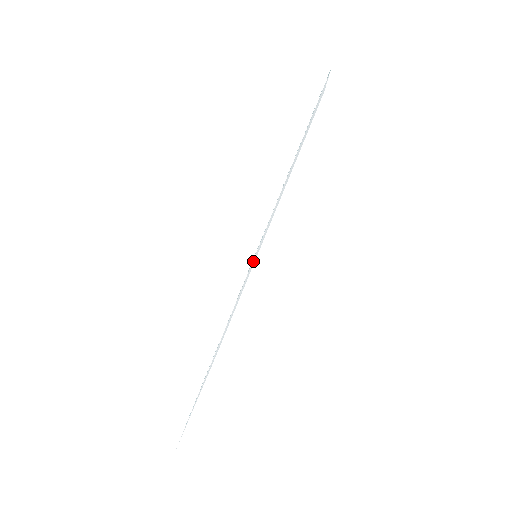
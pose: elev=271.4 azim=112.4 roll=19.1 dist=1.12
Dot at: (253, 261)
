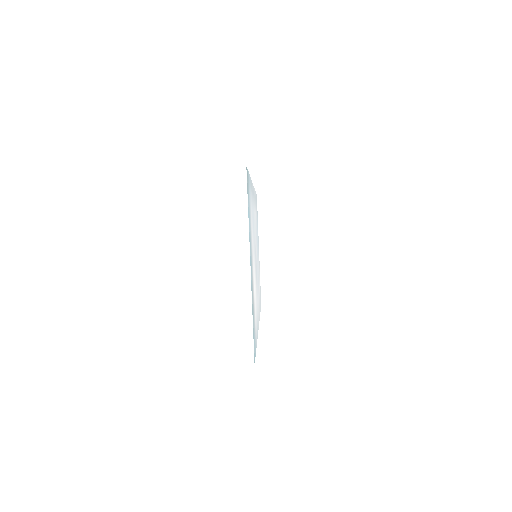
Dot at: occluded
